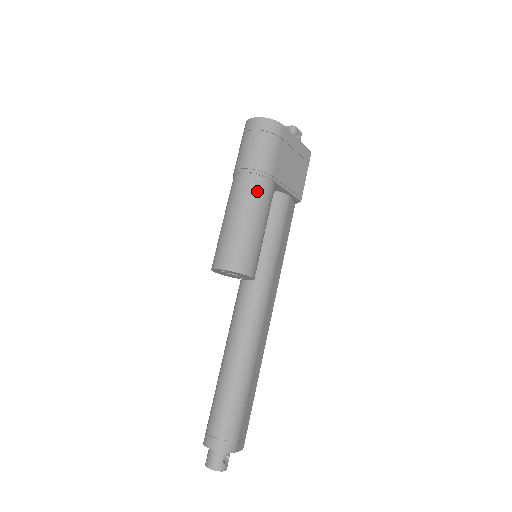
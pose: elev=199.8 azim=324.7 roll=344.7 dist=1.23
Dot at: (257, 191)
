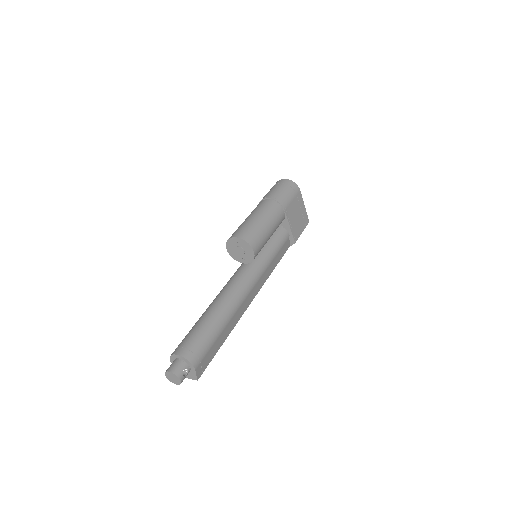
Dot at: (274, 210)
